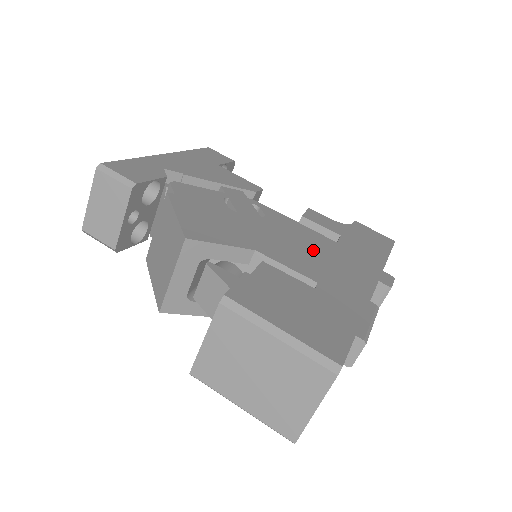
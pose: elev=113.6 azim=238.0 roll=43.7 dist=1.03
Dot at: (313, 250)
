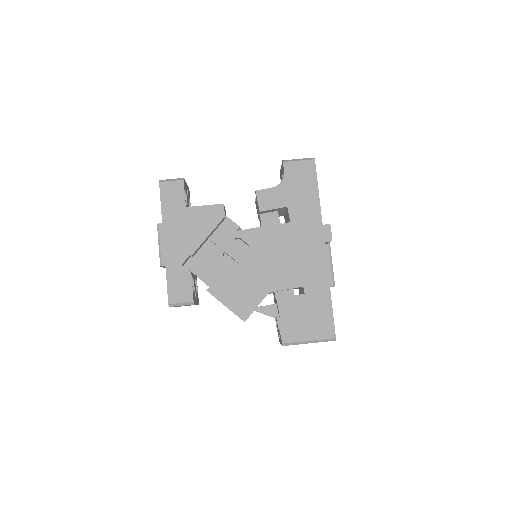
Dot at: (286, 253)
